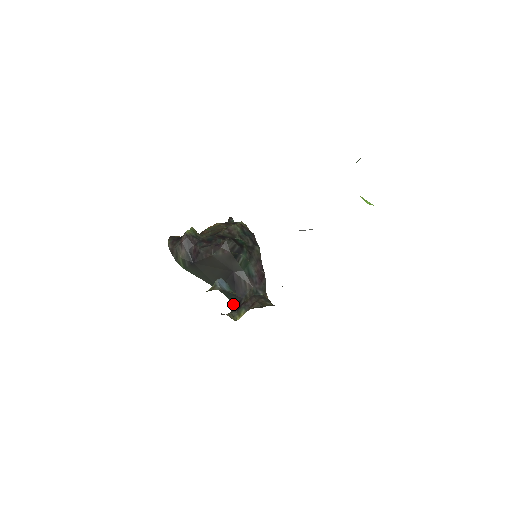
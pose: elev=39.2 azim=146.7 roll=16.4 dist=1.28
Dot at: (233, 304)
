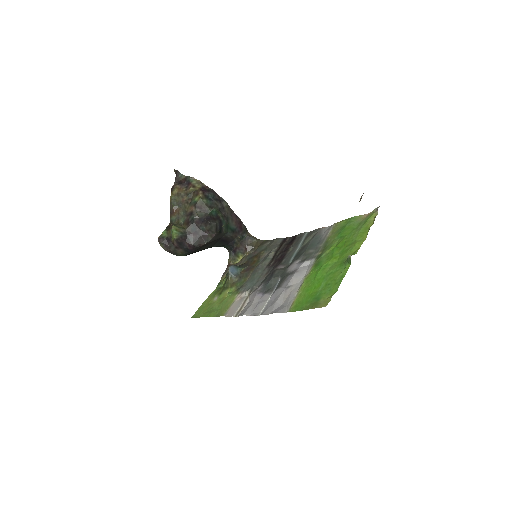
Dot at: (227, 249)
